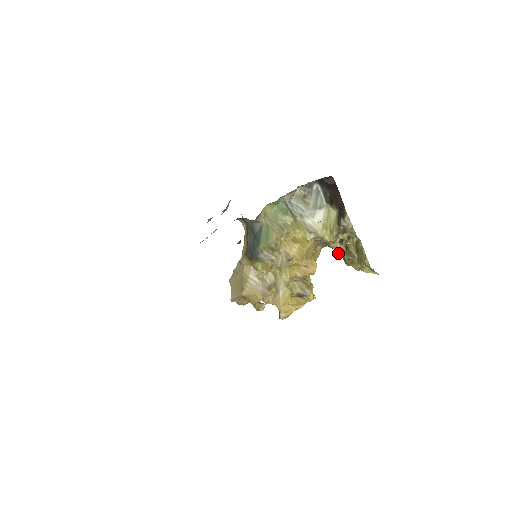
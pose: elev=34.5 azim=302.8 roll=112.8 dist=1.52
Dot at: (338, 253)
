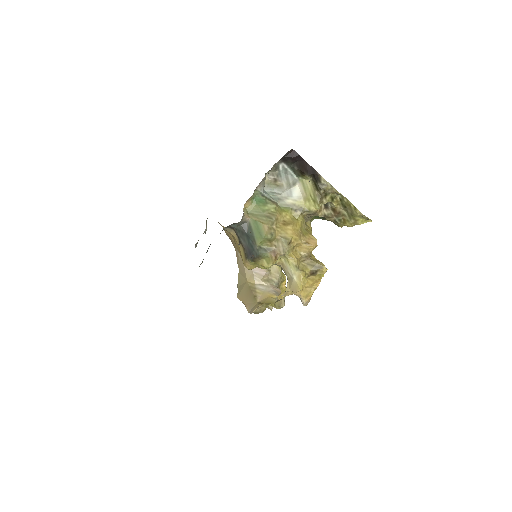
Dot at: occluded
